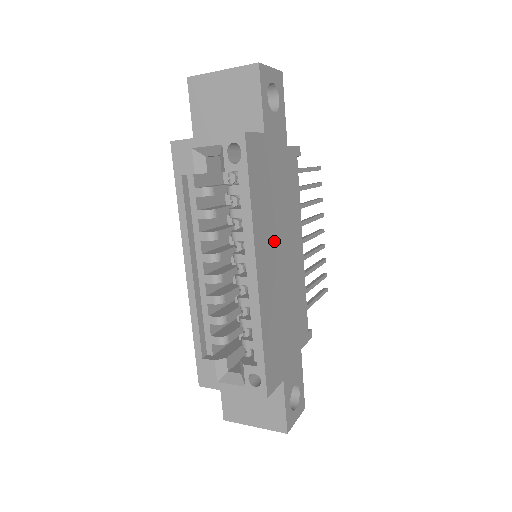
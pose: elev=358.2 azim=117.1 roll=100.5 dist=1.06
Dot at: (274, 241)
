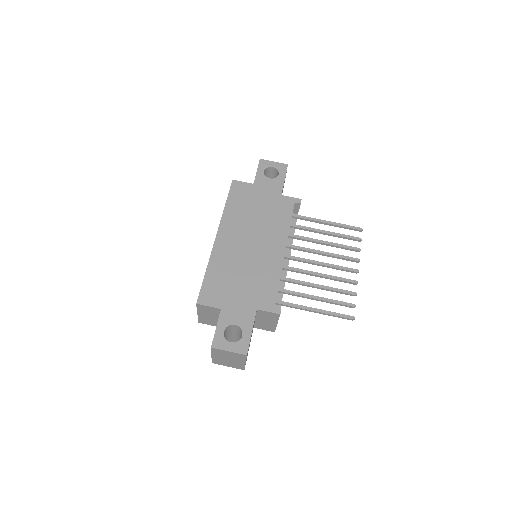
Dot at: (244, 231)
